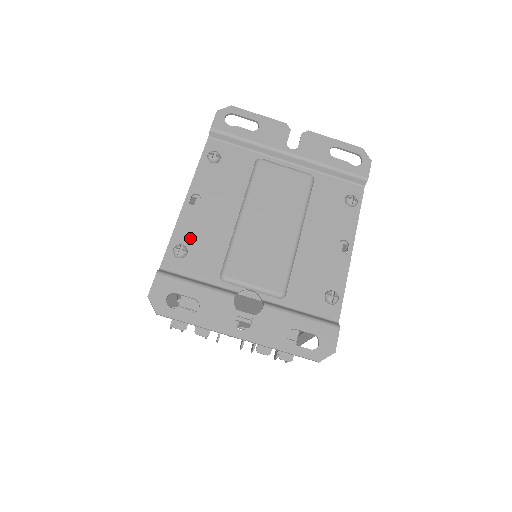
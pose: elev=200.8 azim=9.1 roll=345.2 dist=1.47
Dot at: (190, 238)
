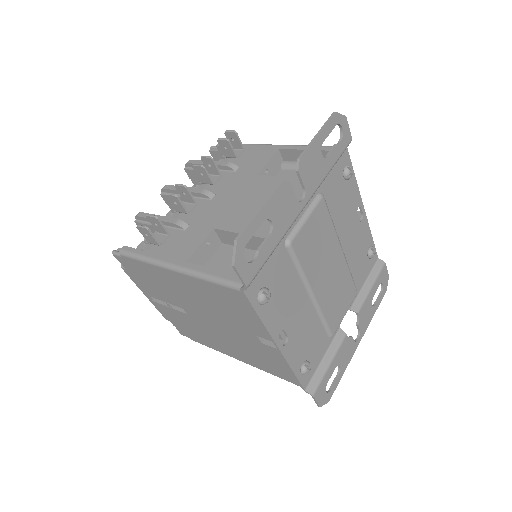
Dot at: (302, 355)
